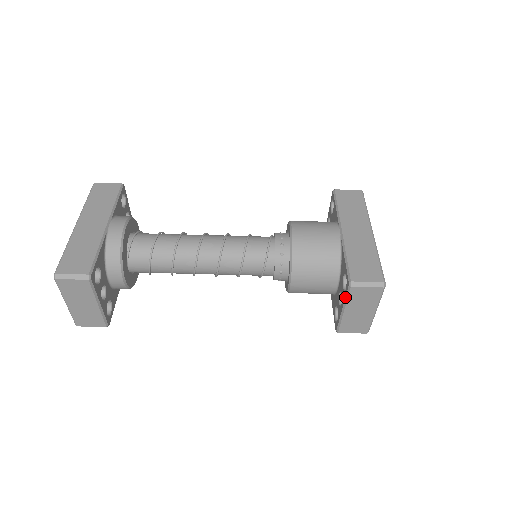
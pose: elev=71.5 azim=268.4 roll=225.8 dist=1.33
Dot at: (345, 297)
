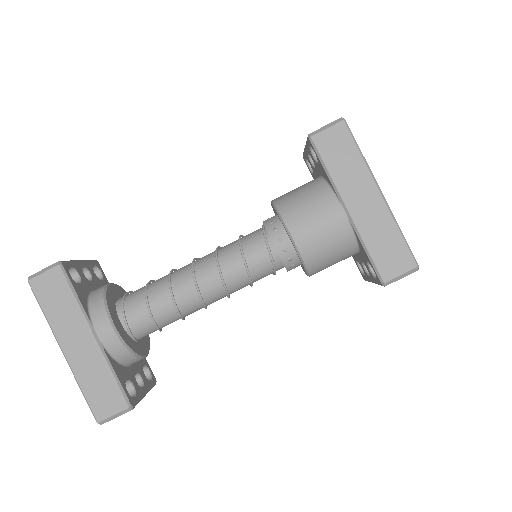
Dot at: occluded
